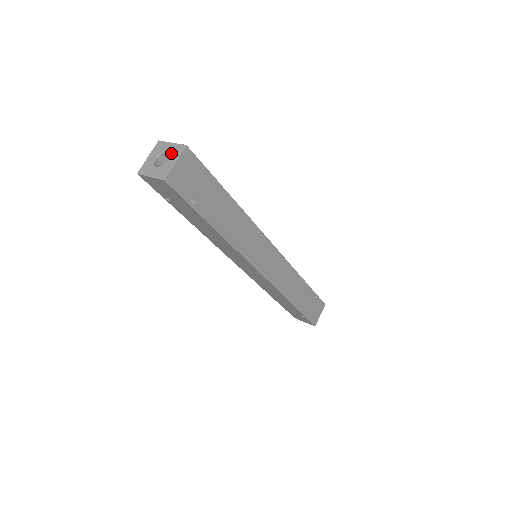
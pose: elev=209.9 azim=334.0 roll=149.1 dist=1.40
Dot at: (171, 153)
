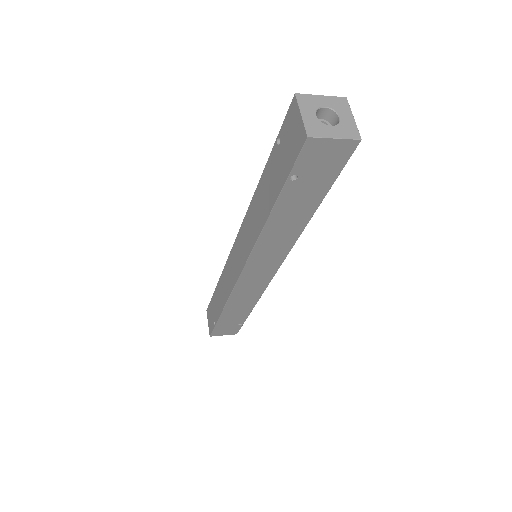
Dot at: (342, 125)
